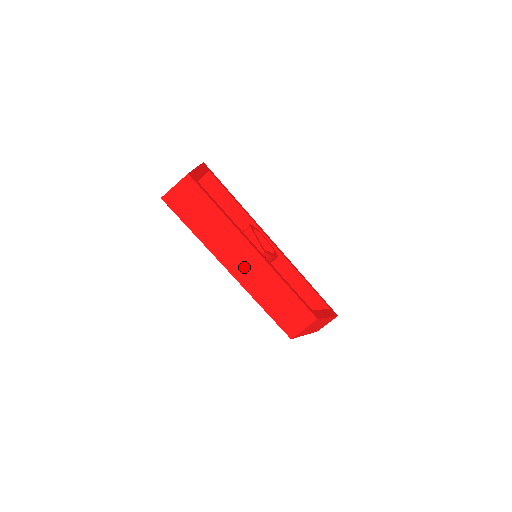
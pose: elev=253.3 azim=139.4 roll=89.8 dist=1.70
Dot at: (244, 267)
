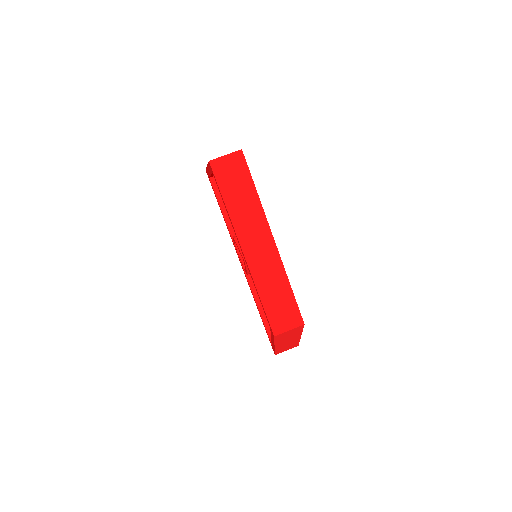
Dot at: (258, 252)
